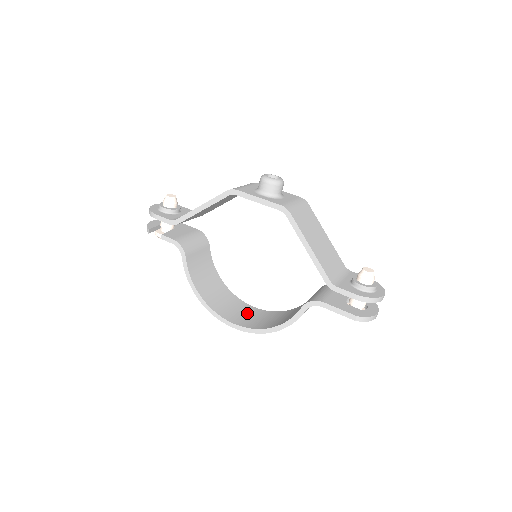
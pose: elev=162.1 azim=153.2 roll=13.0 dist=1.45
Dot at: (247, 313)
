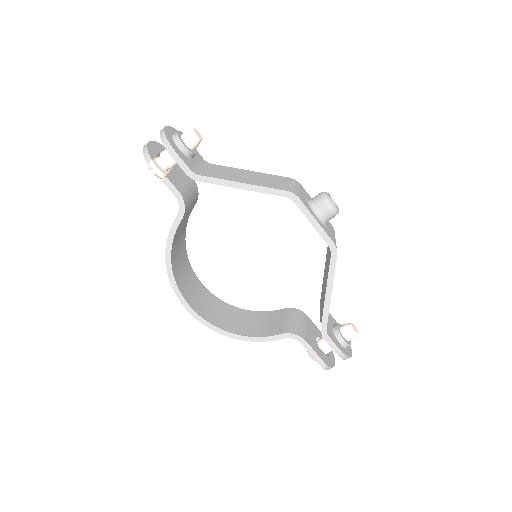
Dot at: (202, 296)
